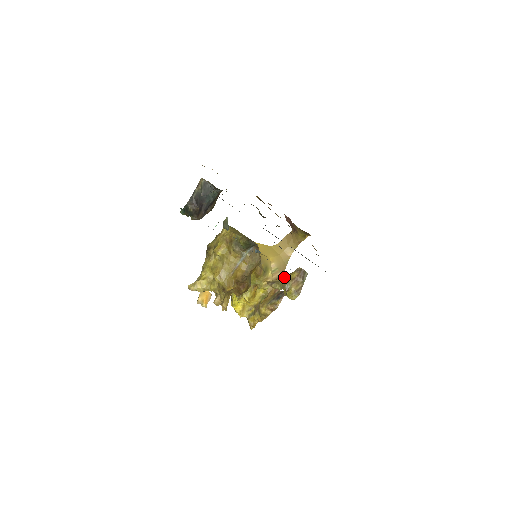
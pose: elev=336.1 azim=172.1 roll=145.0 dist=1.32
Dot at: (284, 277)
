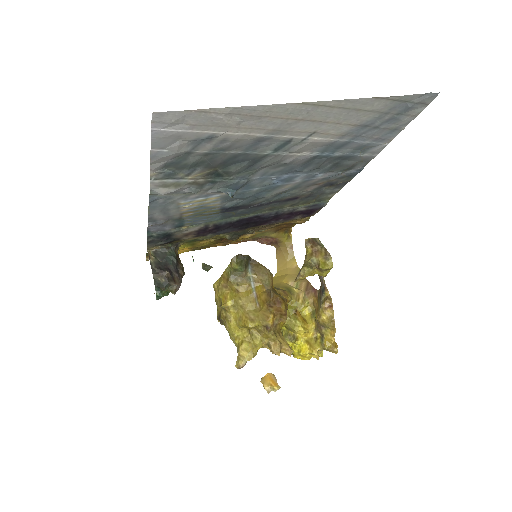
Dot at: (304, 262)
